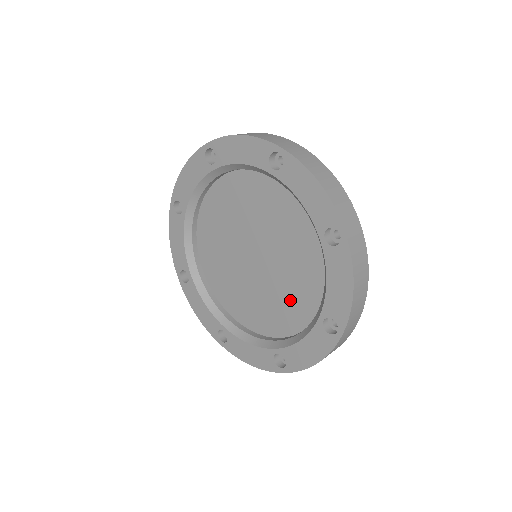
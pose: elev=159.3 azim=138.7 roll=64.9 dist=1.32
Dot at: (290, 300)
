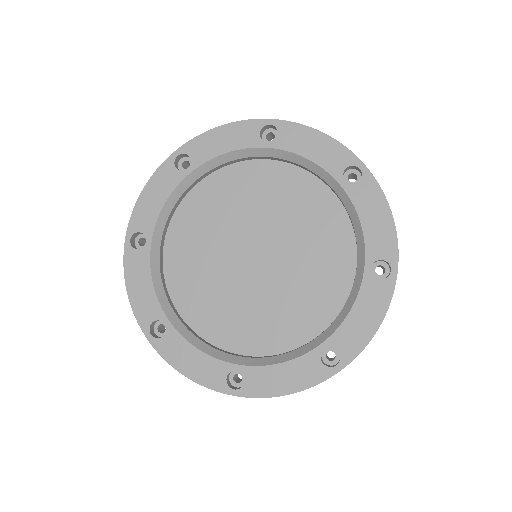
Dot at: (278, 317)
